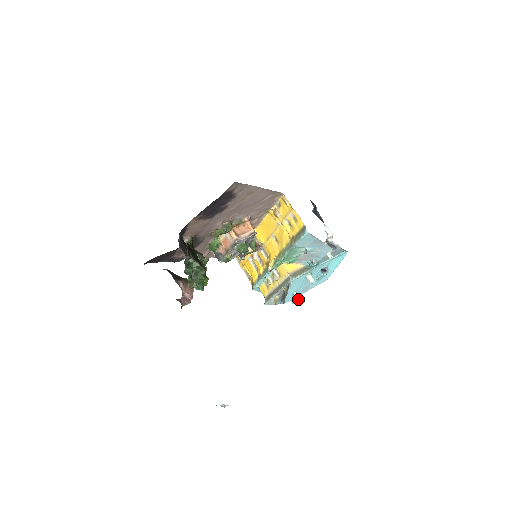
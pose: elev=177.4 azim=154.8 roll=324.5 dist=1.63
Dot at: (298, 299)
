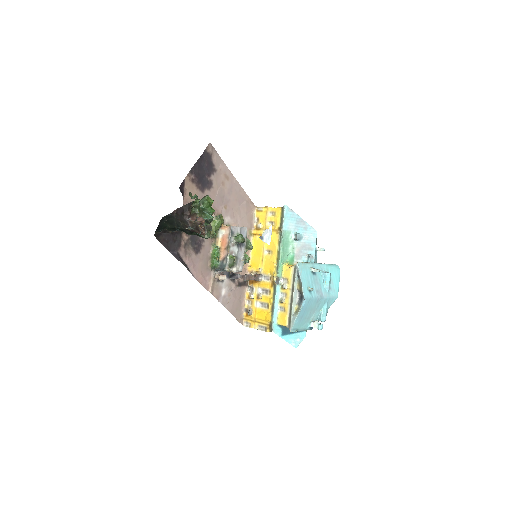
Dot at: (322, 324)
